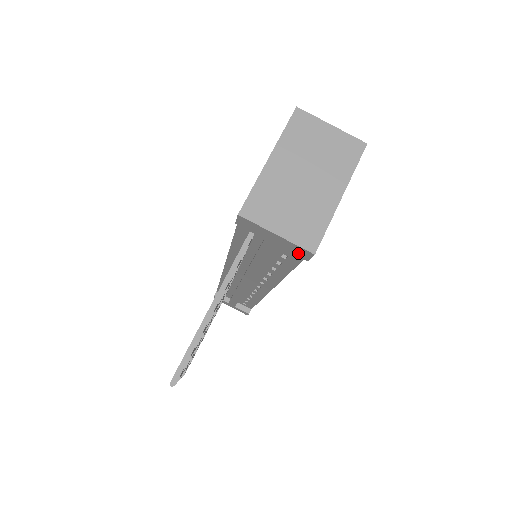
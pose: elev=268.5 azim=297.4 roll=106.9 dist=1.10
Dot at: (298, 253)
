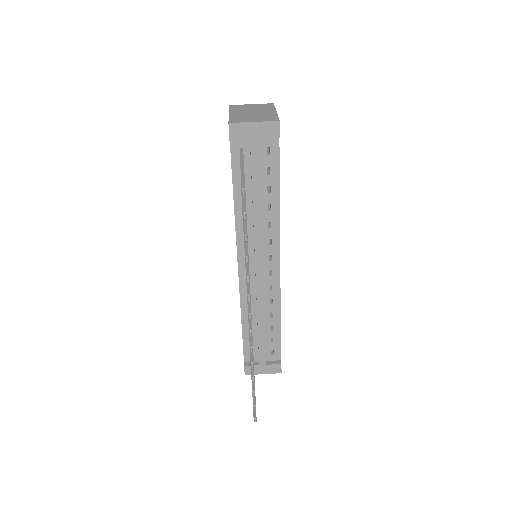
Dot at: (272, 133)
